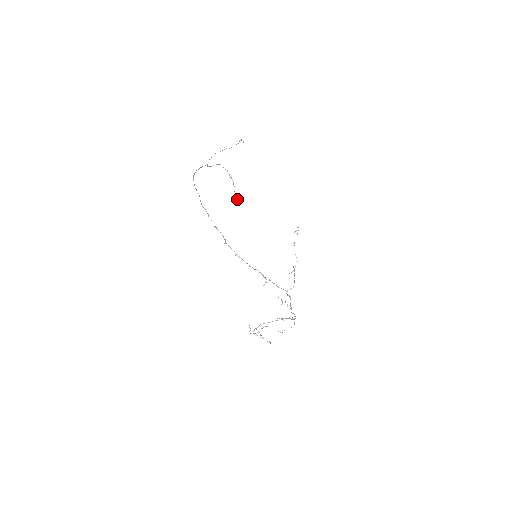
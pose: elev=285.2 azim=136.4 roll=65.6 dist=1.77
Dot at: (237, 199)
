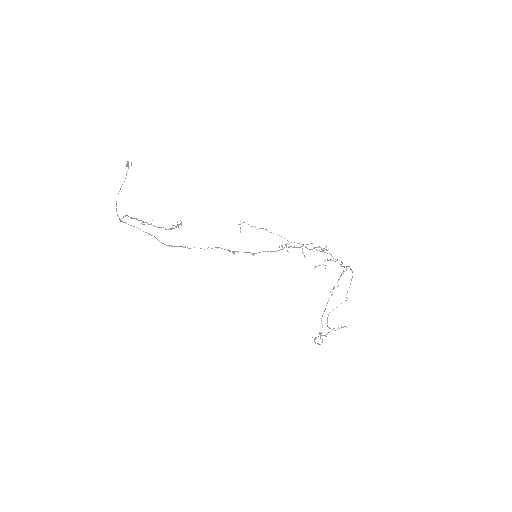
Dot at: (181, 225)
